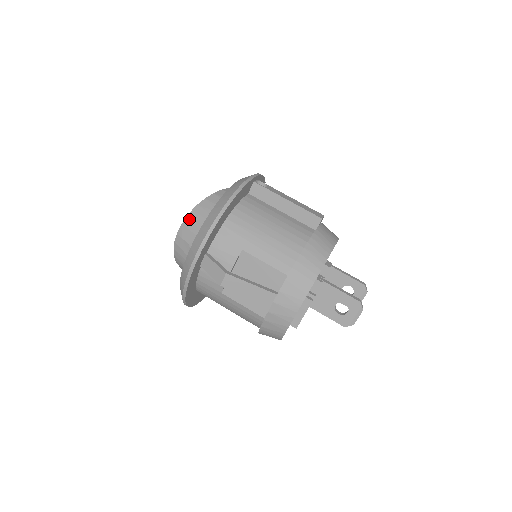
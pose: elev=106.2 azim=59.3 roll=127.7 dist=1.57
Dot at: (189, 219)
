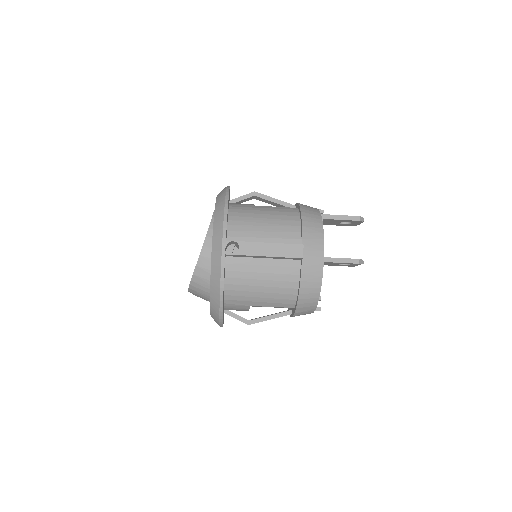
Dot at: (192, 290)
